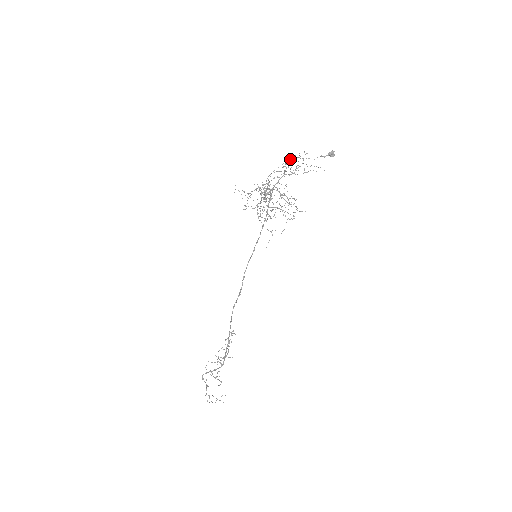
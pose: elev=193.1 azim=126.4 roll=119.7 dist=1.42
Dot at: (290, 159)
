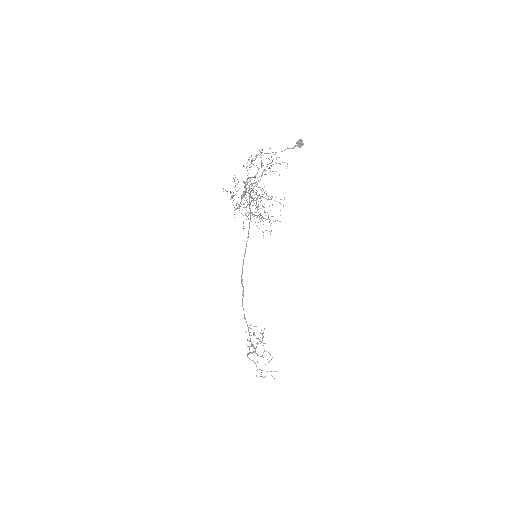
Dot at: (252, 159)
